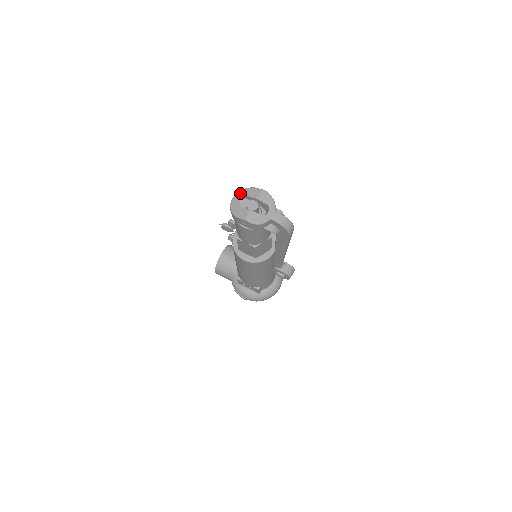
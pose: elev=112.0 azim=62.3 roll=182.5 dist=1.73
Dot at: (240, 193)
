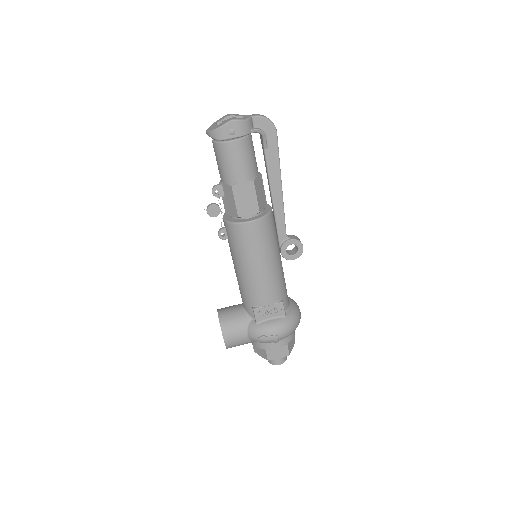
Dot at: (210, 127)
